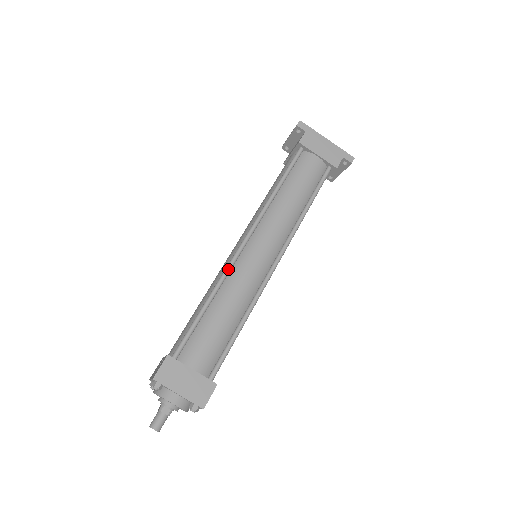
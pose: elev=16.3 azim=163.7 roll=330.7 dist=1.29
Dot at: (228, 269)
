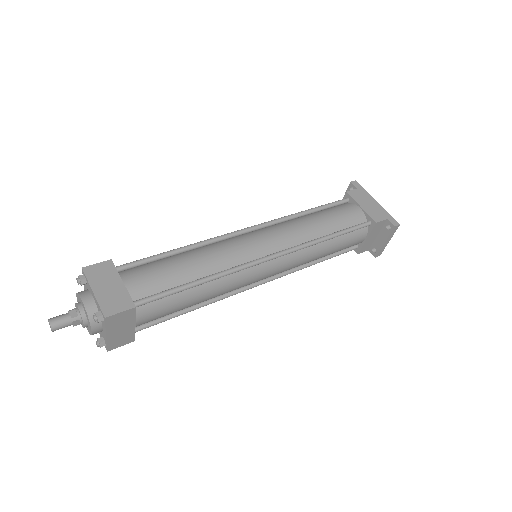
Dot at: (218, 237)
